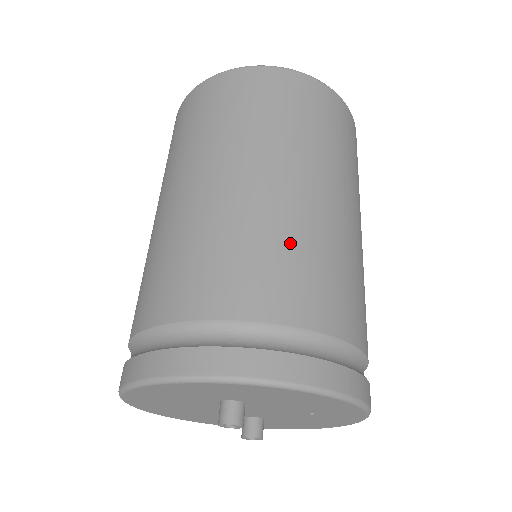
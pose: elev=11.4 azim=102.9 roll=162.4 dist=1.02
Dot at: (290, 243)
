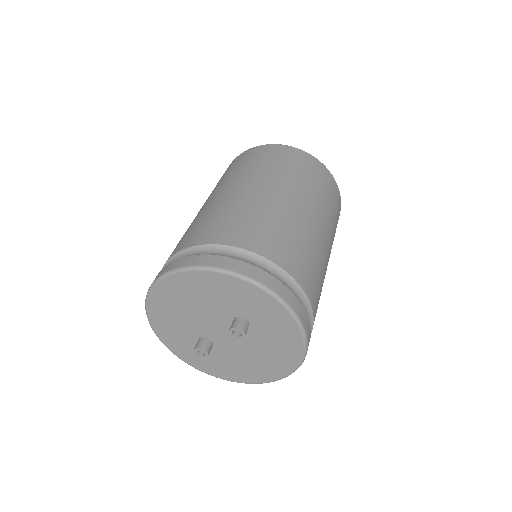
Dot at: (320, 269)
